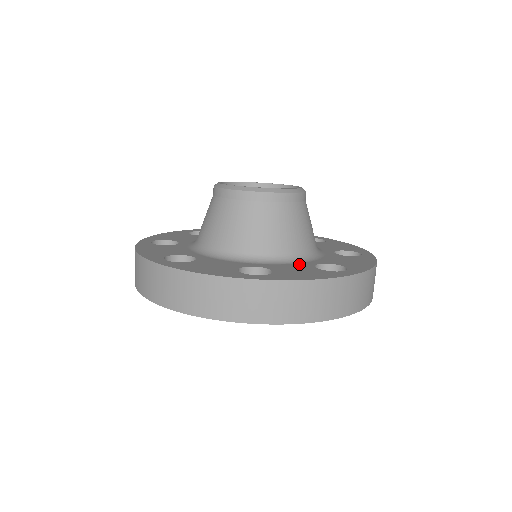
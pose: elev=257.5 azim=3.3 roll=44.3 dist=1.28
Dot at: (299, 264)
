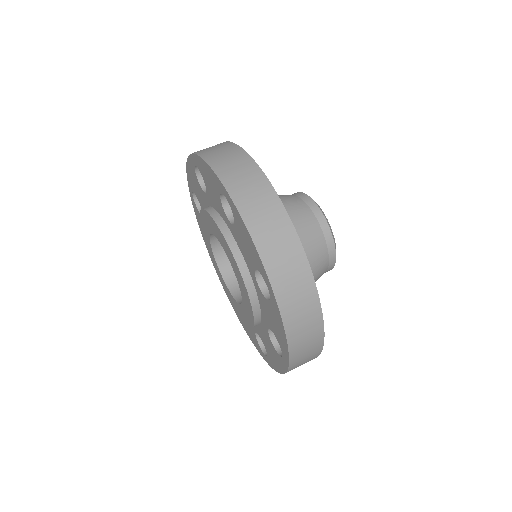
Dot at: occluded
